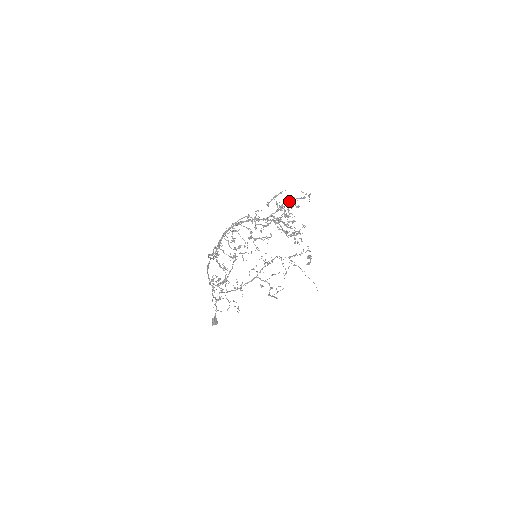
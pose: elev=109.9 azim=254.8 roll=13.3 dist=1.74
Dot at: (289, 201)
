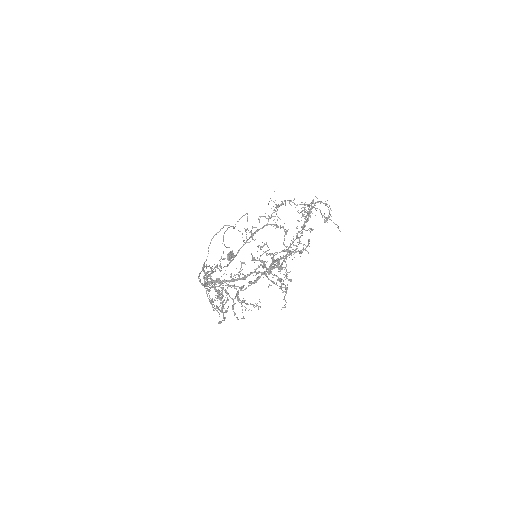
Dot at: occluded
